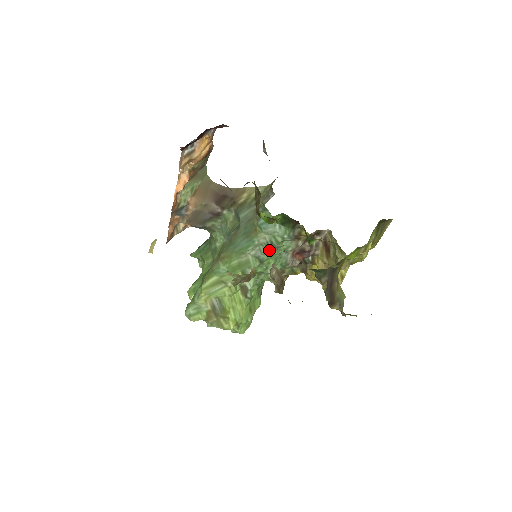
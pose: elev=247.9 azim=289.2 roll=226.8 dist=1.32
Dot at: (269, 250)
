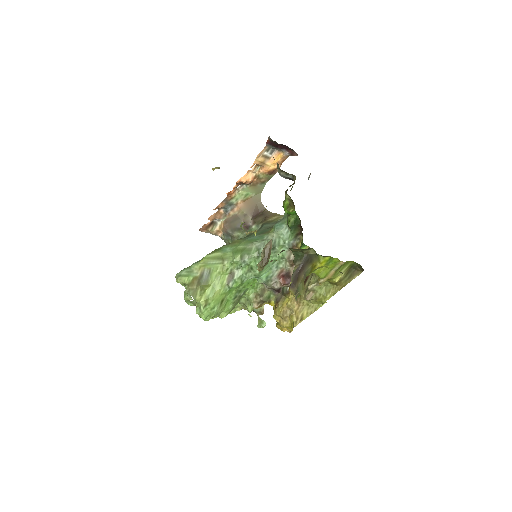
Dot at: occluded
